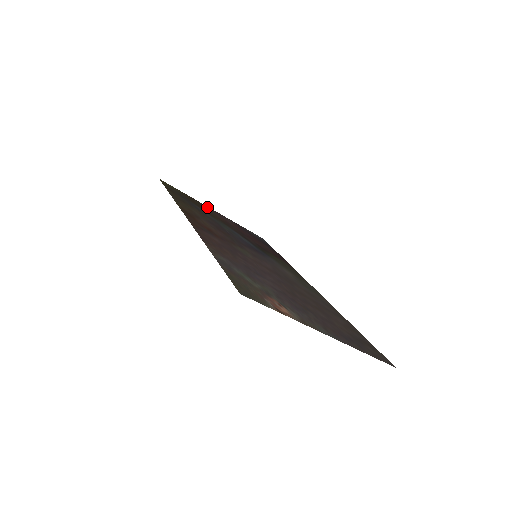
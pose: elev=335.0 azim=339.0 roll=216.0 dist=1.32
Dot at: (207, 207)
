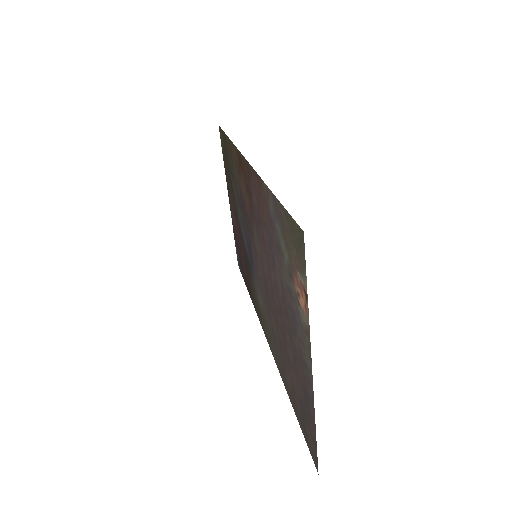
Dot at: (228, 189)
